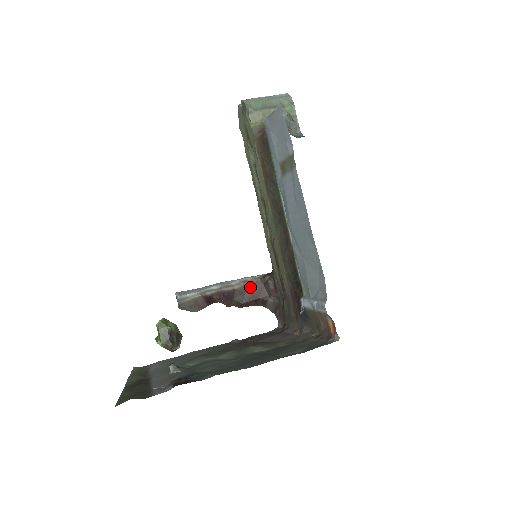
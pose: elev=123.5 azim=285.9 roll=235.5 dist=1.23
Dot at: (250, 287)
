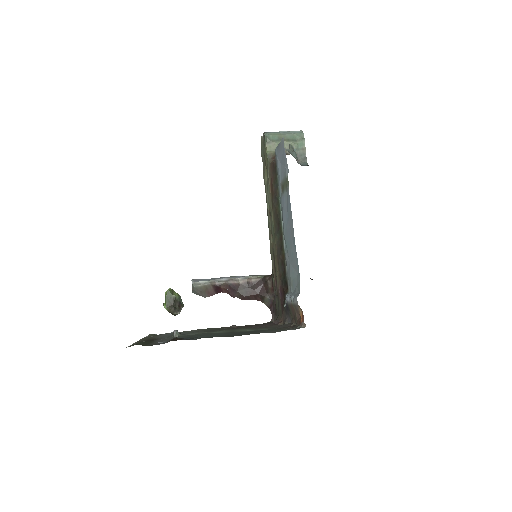
Dot at: (252, 284)
